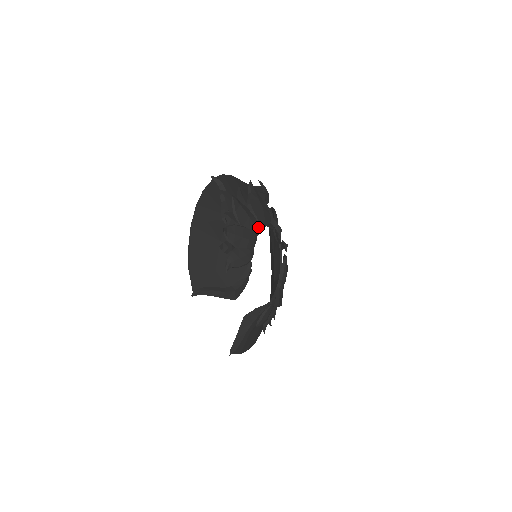
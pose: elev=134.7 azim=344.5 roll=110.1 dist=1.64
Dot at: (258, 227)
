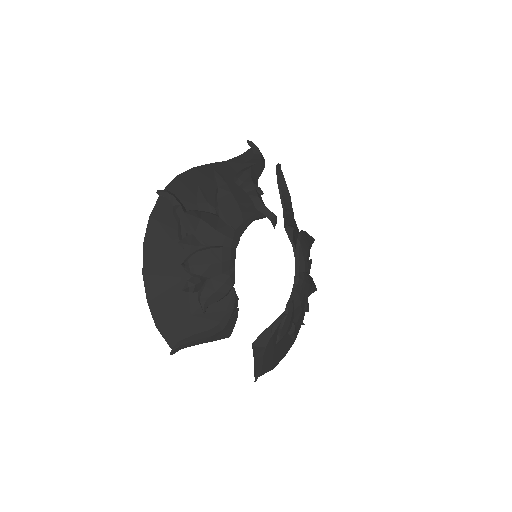
Dot at: (234, 236)
